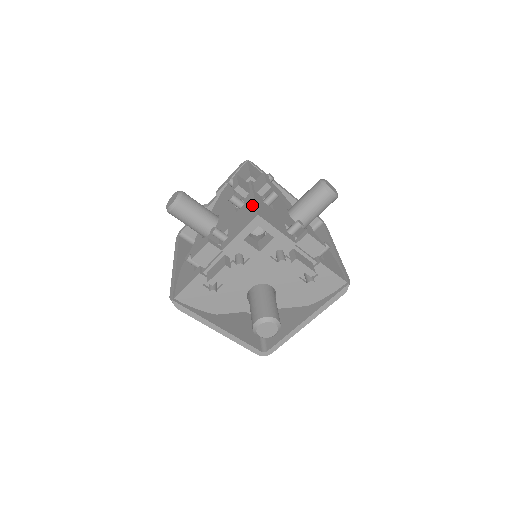
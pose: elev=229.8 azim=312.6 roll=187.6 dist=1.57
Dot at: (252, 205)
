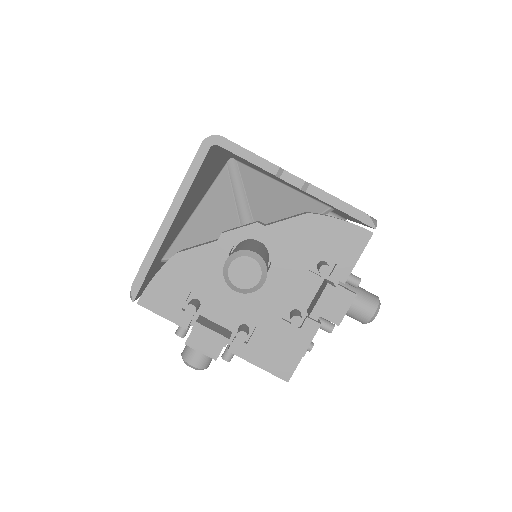
Dot at: (298, 353)
